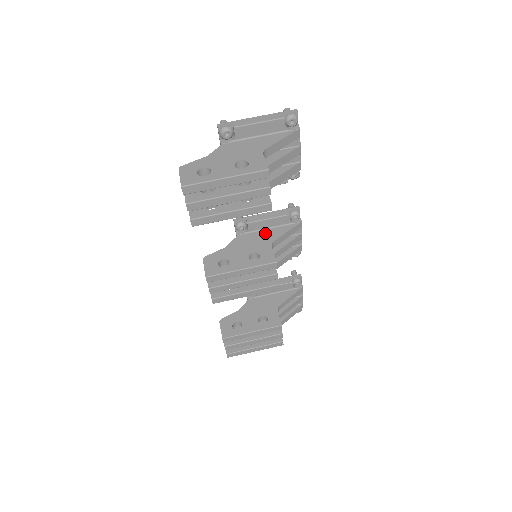
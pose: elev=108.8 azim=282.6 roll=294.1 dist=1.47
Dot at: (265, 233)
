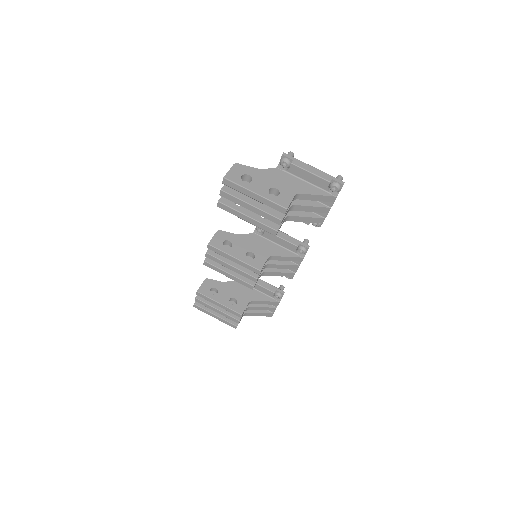
Dot at: (272, 246)
